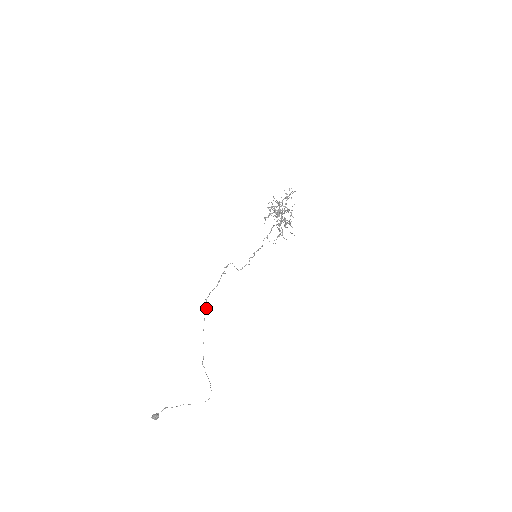
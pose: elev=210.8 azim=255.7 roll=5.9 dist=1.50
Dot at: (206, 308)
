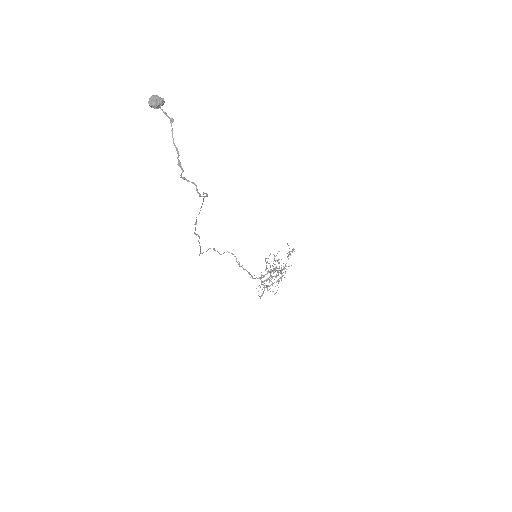
Dot at: (196, 221)
